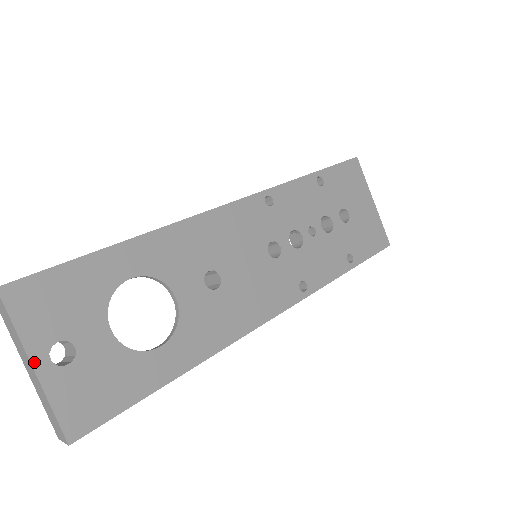
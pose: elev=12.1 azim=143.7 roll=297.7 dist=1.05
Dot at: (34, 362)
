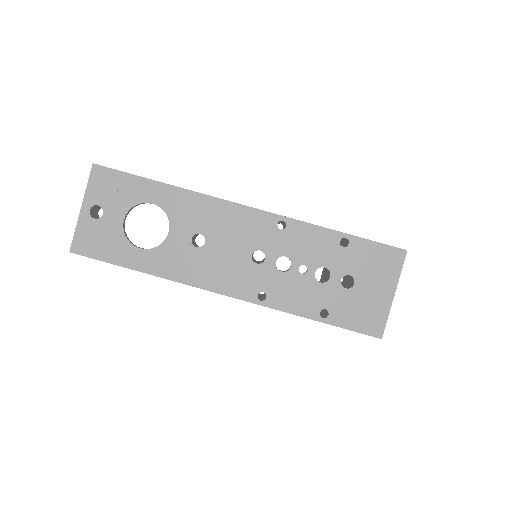
Dot at: (83, 206)
